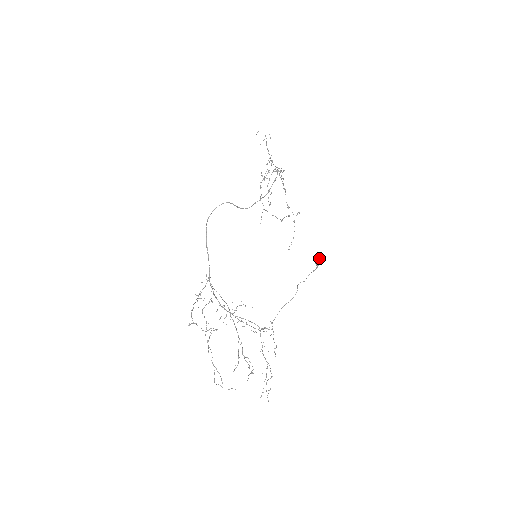
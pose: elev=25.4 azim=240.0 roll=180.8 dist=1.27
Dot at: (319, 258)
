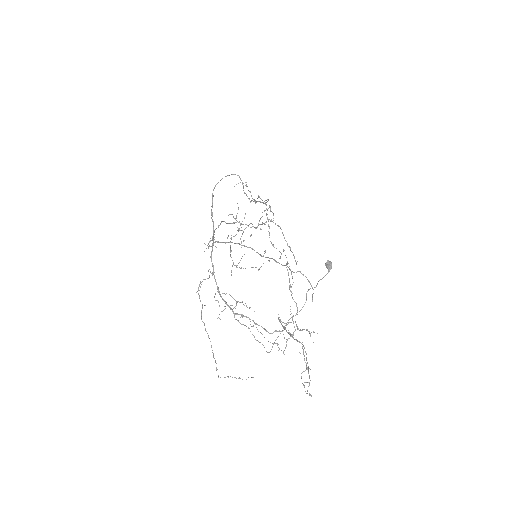
Dot at: (330, 261)
